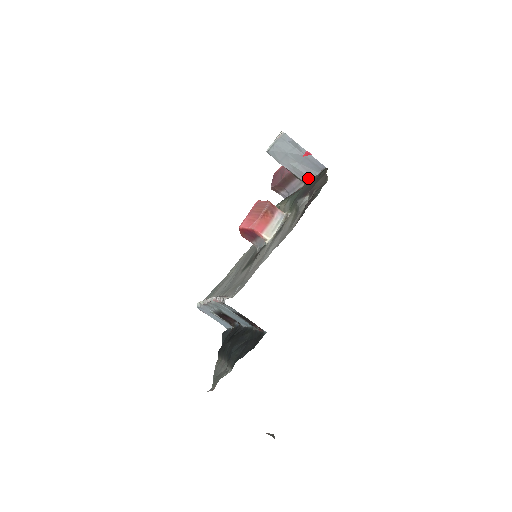
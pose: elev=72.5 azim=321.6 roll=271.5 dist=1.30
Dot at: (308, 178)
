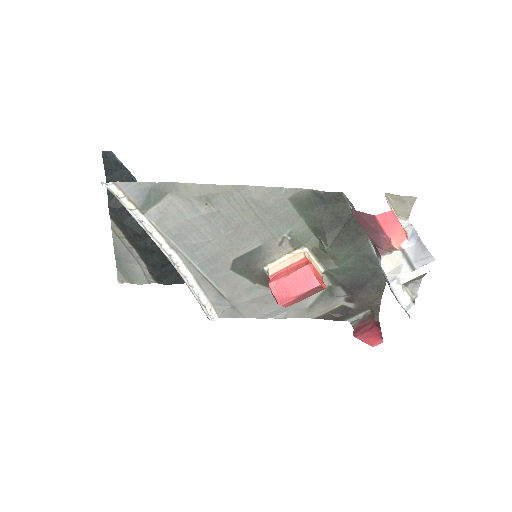
Dot at: occluded
